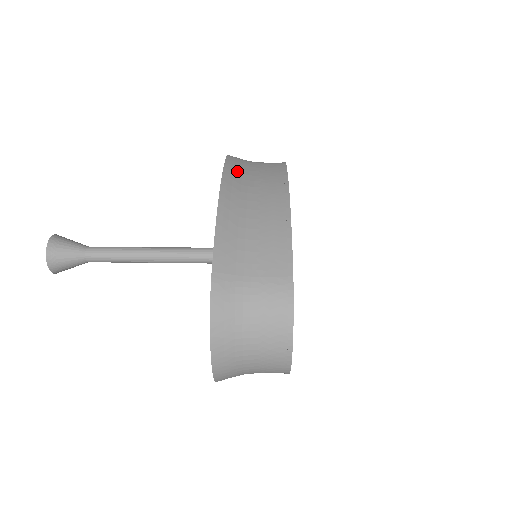
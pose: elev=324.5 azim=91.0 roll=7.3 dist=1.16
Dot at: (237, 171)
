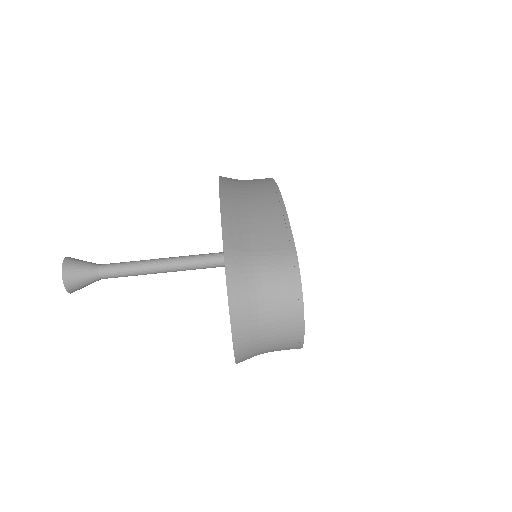
Dot at: (231, 183)
